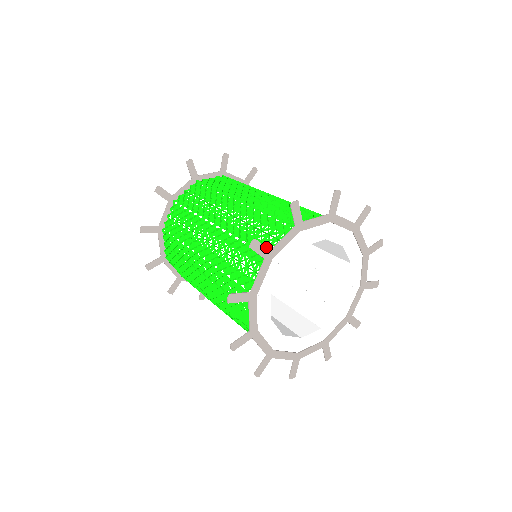
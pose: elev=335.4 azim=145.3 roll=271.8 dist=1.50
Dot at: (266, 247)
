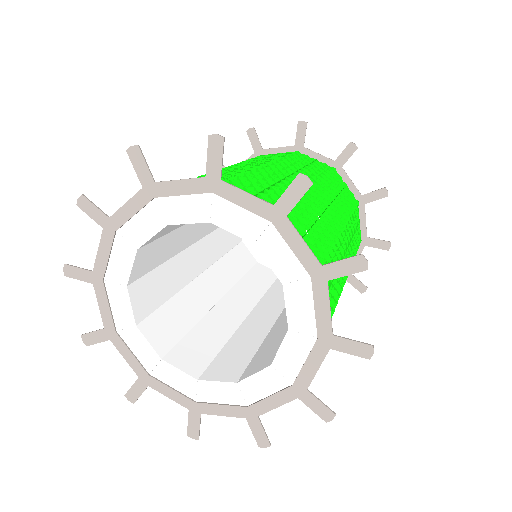
Dot at: occluded
